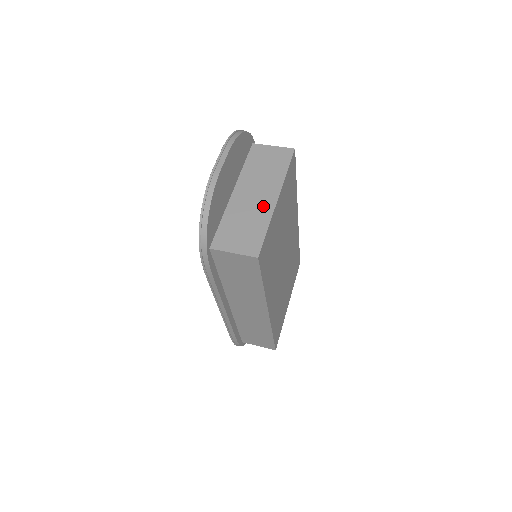
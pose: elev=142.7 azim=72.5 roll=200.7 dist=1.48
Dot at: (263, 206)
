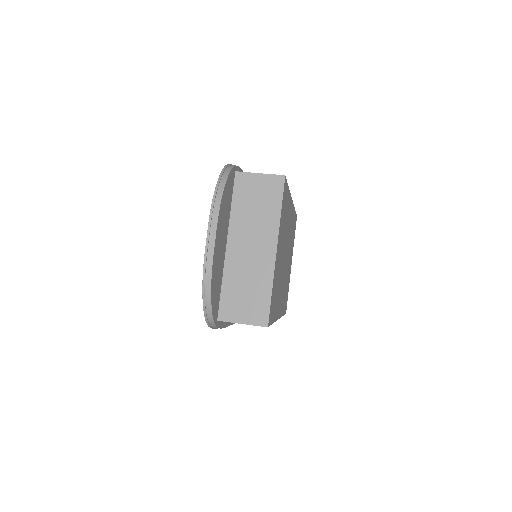
Dot at: (262, 262)
